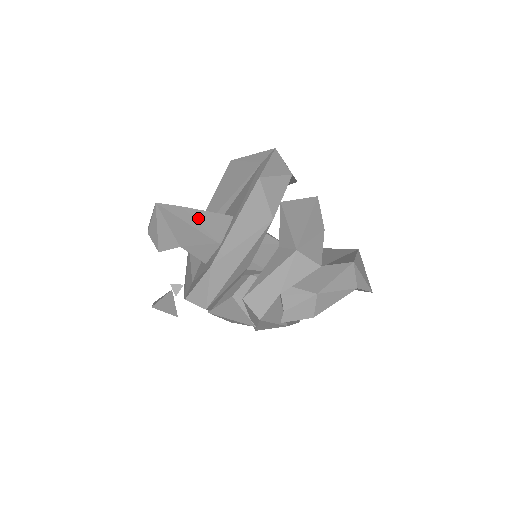
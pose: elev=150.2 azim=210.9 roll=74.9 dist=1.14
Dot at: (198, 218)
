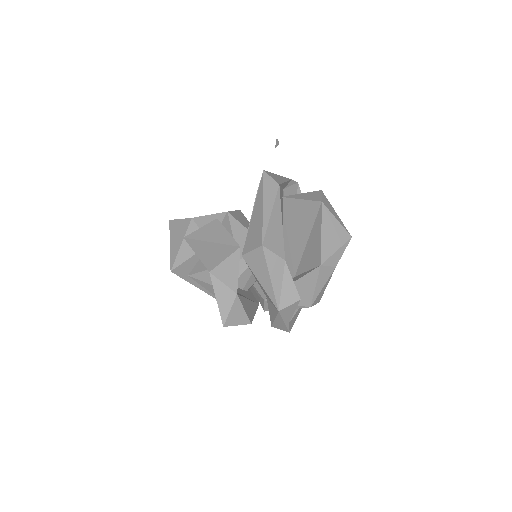
Dot at: (205, 288)
